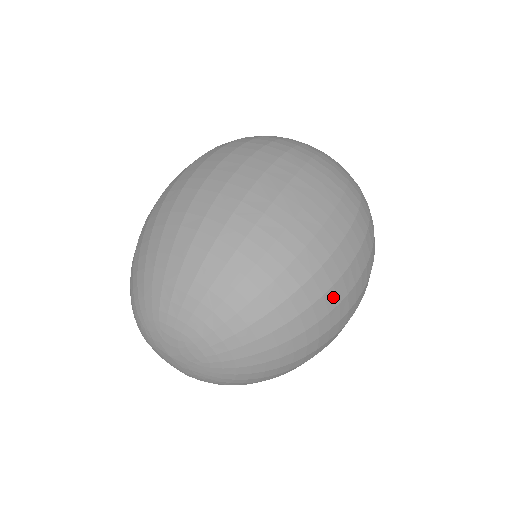
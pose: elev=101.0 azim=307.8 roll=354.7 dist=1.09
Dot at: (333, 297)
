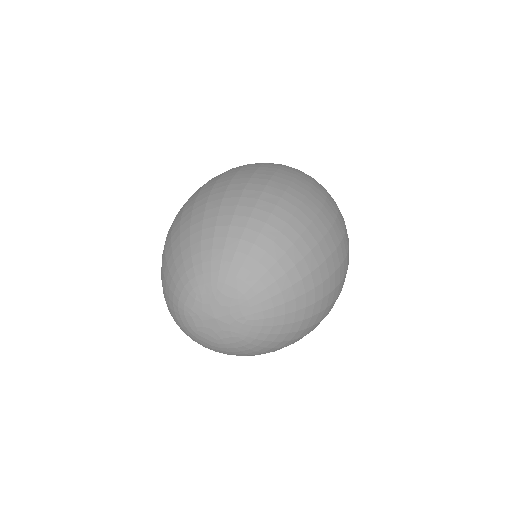
Dot at: (308, 210)
